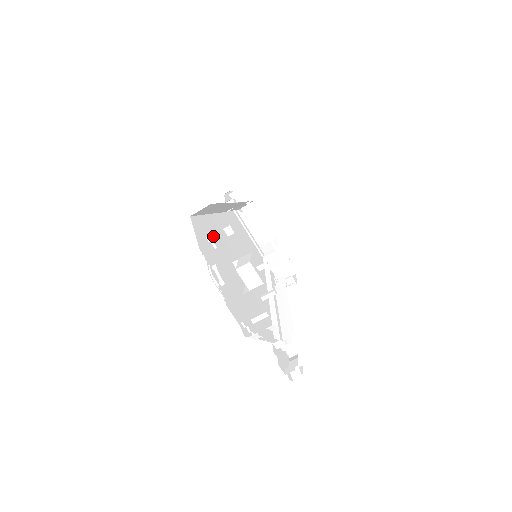
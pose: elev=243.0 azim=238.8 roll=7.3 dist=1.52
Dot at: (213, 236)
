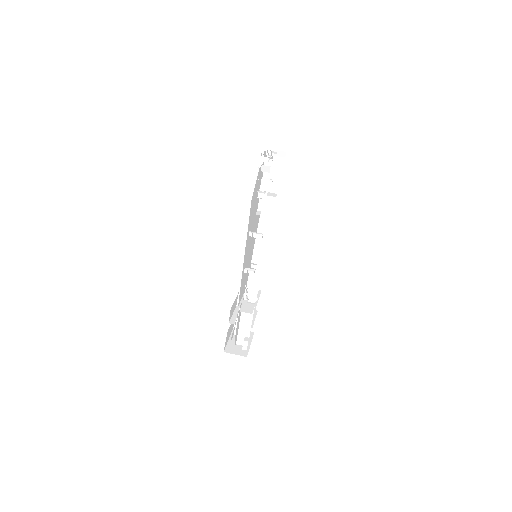
Dot at: occluded
